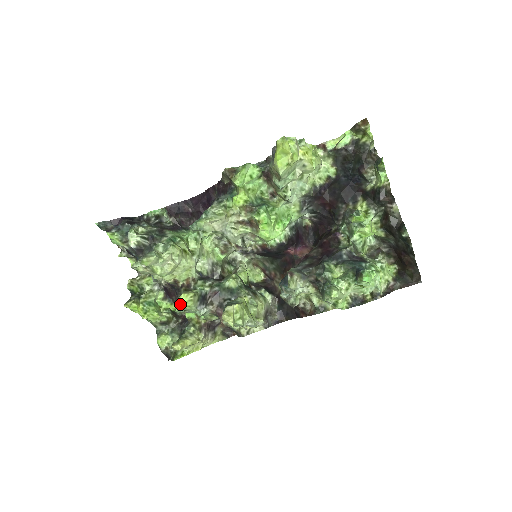
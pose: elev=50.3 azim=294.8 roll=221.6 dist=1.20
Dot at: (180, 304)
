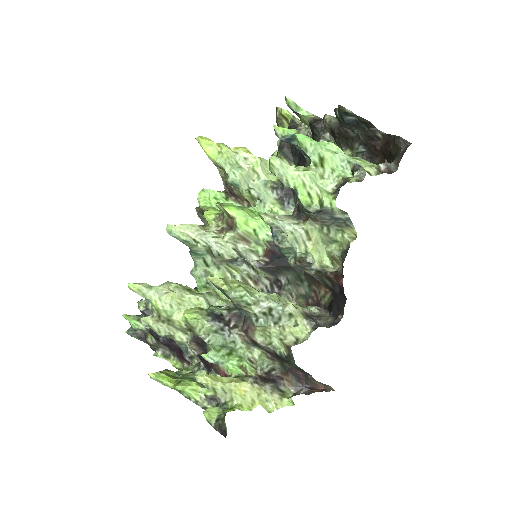
Dot at: (194, 331)
